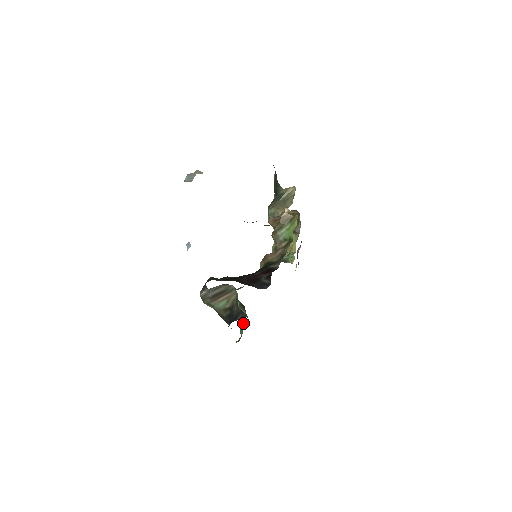
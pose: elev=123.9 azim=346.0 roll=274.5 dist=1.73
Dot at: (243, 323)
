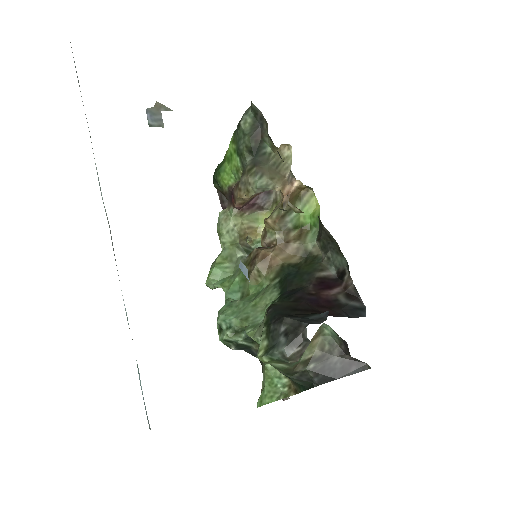
Dot at: occluded
